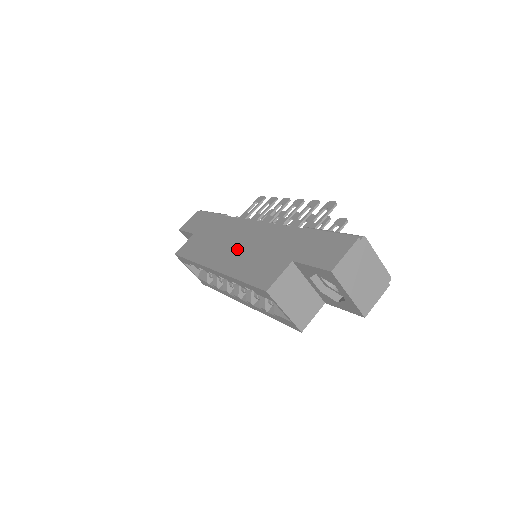
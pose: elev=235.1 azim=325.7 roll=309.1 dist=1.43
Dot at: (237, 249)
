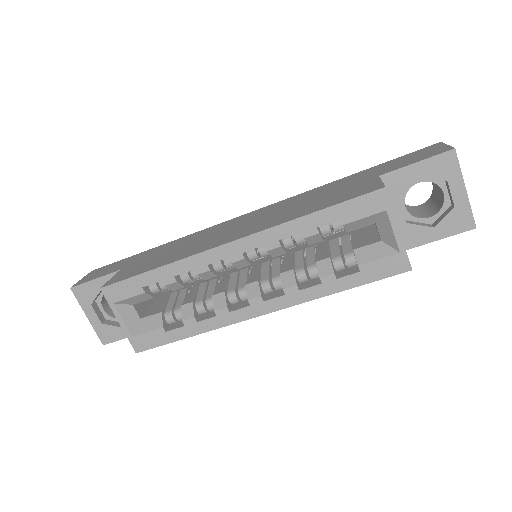
Dot at: (254, 222)
